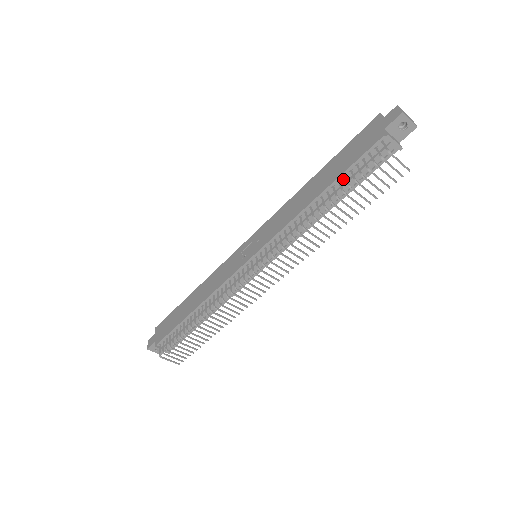
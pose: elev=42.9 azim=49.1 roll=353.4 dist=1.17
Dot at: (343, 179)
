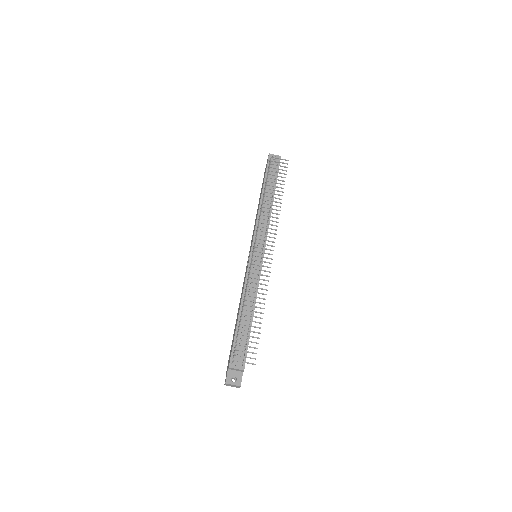
Dot at: (266, 186)
